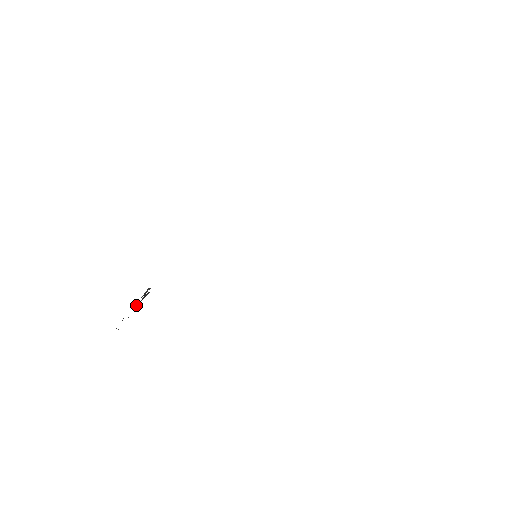
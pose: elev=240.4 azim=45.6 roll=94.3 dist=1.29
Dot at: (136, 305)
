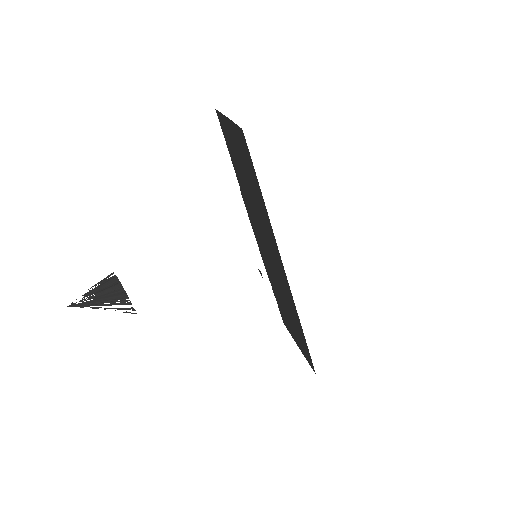
Dot at: (112, 308)
